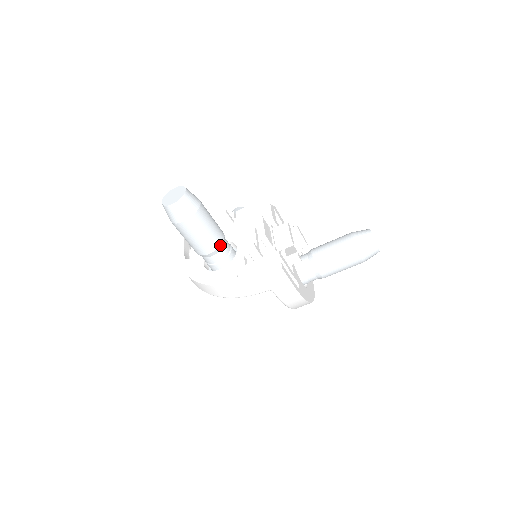
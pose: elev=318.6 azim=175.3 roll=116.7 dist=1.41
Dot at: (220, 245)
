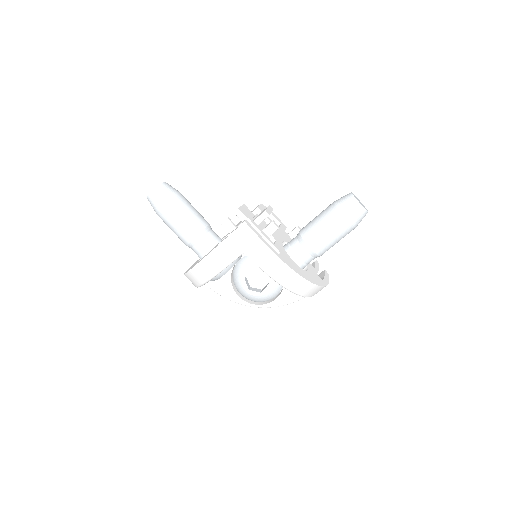
Dot at: (202, 230)
